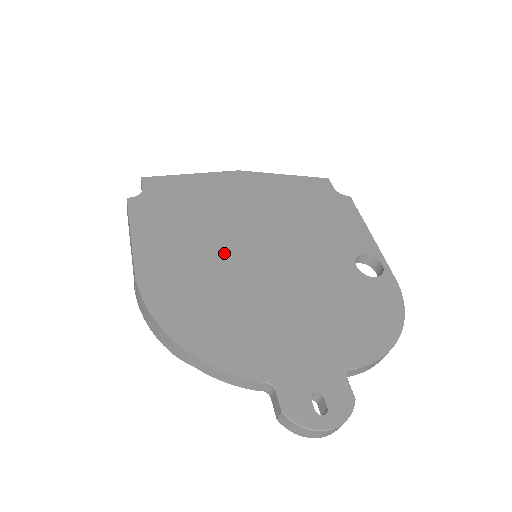
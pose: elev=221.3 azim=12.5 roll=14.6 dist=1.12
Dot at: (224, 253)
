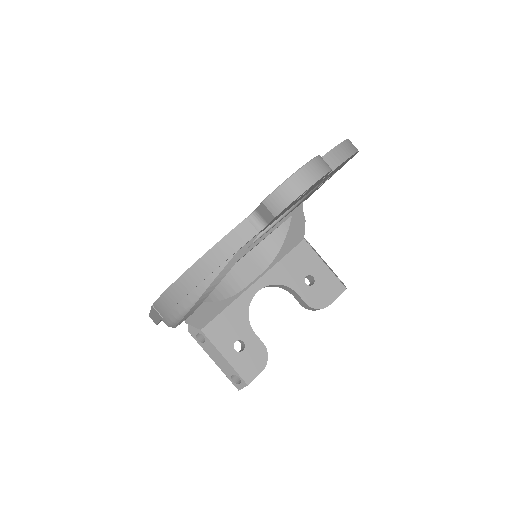
Dot at: occluded
